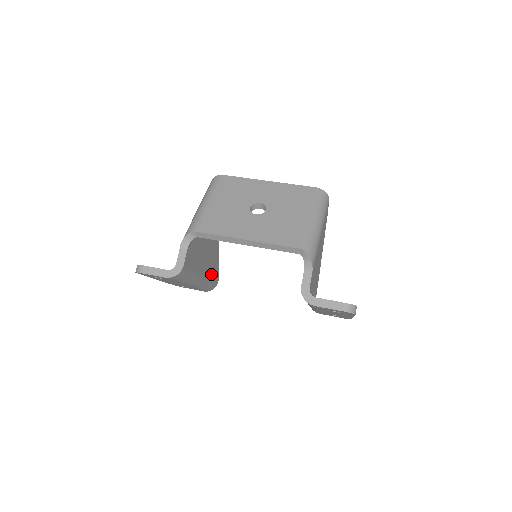
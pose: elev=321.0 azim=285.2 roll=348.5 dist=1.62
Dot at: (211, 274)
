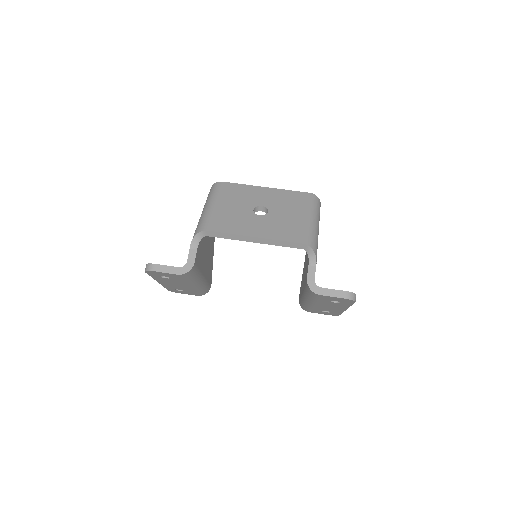
Dot at: (208, 277)
